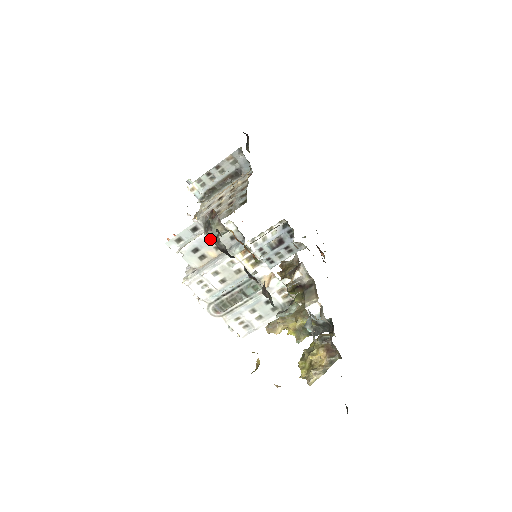
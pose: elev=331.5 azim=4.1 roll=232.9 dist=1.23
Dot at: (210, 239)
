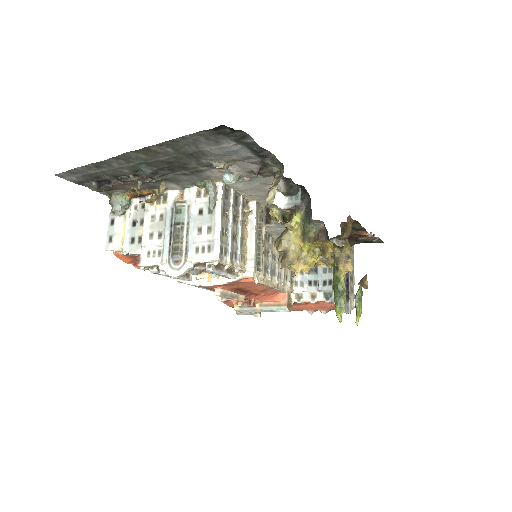
Dot at: (133, 223)
